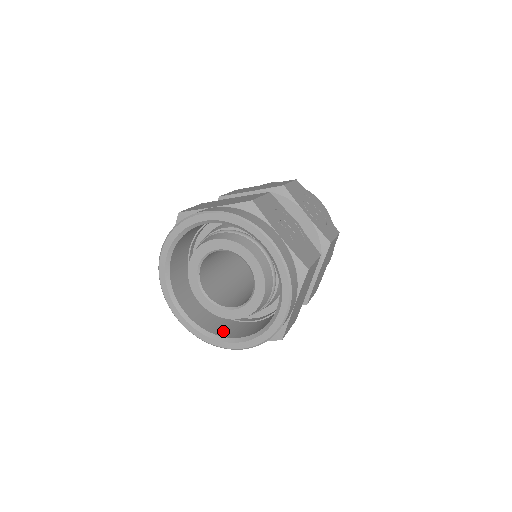
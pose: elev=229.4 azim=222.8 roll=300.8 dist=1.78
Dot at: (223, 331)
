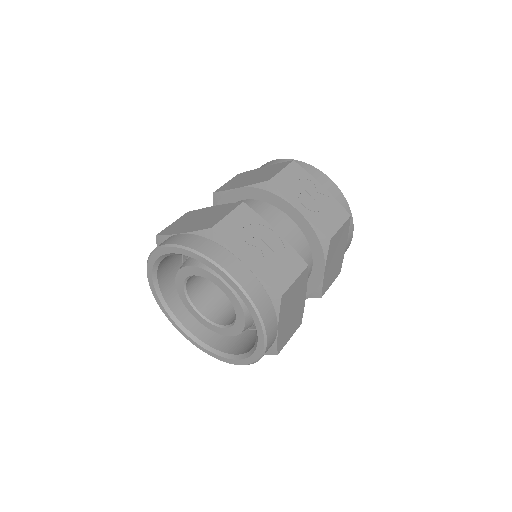
Dot at: (223, 343)
